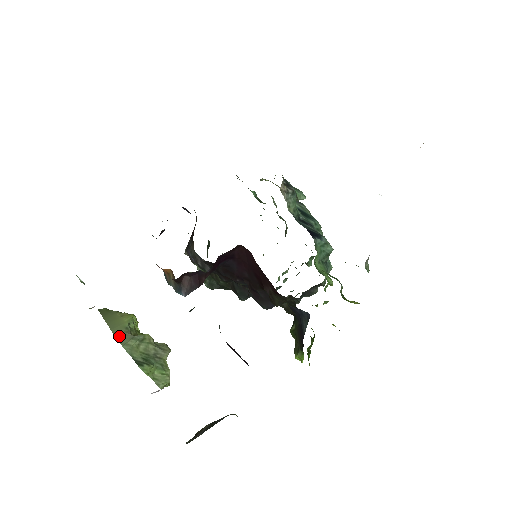
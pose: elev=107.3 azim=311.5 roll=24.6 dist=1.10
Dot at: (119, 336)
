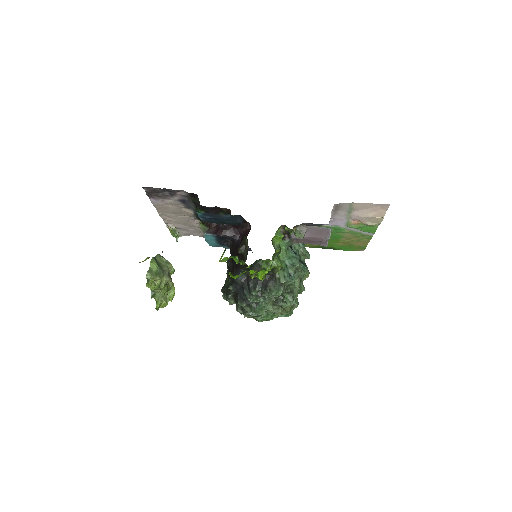
Dot at: occluded
